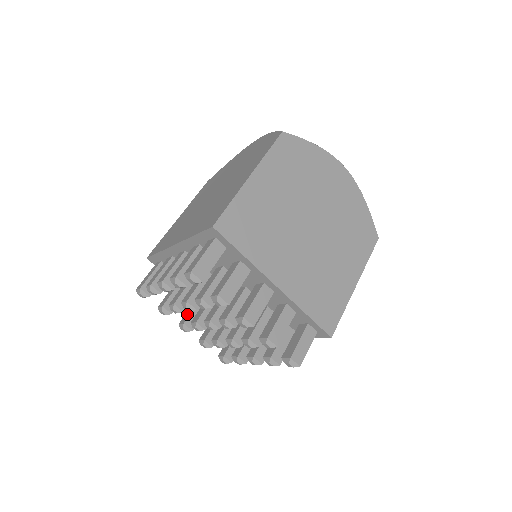
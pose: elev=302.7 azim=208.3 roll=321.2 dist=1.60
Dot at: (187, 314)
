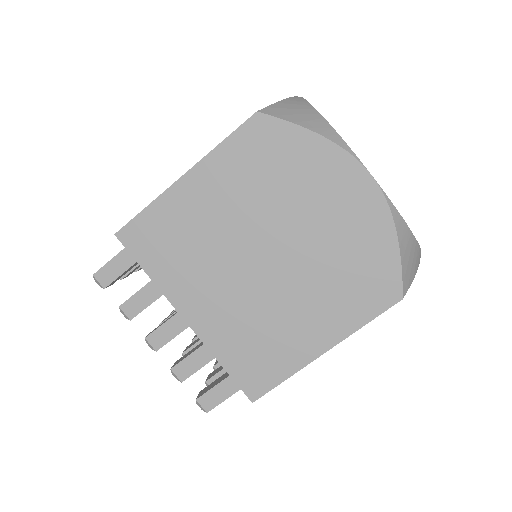
Dot at: occluded
